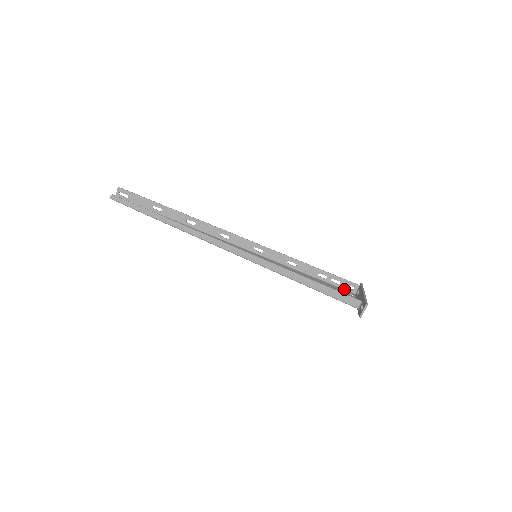
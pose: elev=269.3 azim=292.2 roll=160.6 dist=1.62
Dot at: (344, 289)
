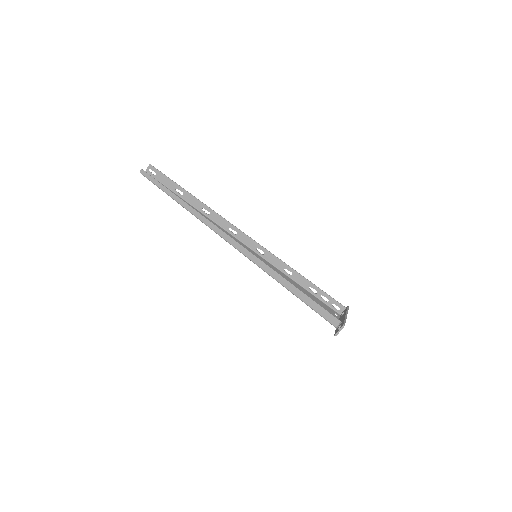
Dot at: (331, 308)
